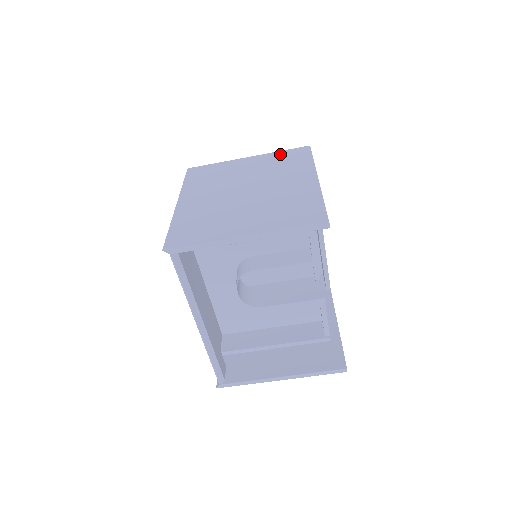
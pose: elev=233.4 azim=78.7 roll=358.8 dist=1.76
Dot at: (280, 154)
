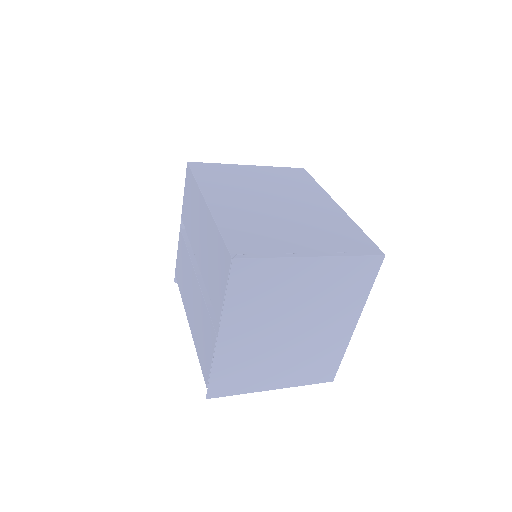
Dot at: (349, 266)
